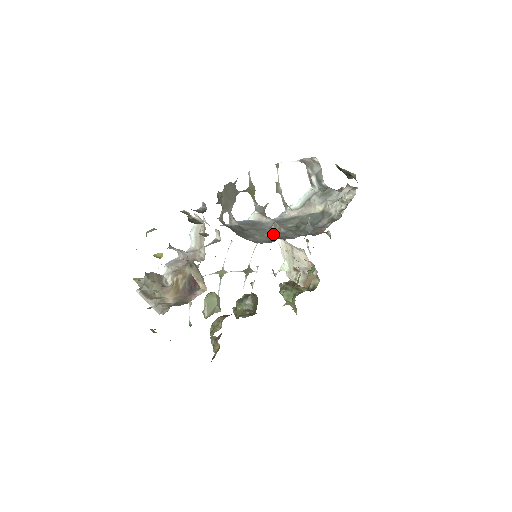
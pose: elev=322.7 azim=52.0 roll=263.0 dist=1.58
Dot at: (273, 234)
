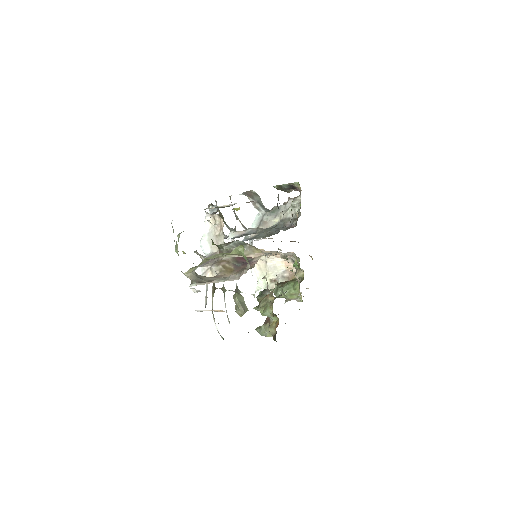
Dot at: (267, 228)
